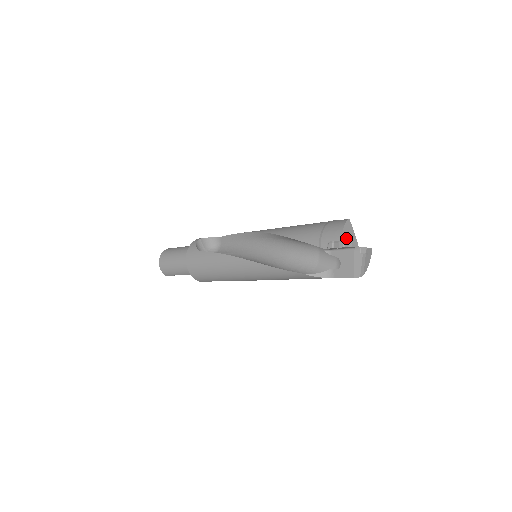
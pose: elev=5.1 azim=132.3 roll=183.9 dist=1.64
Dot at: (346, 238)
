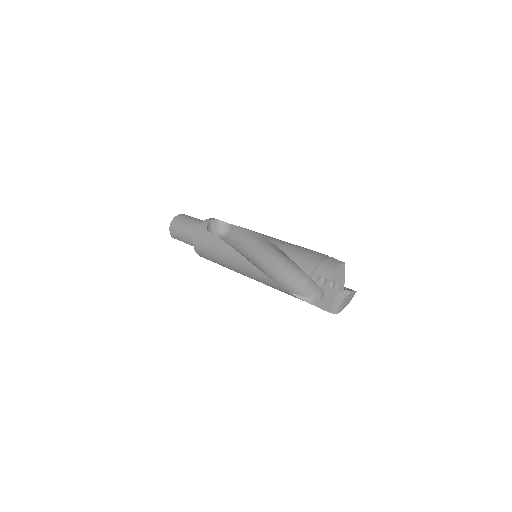
Dot at: (335, 279)
